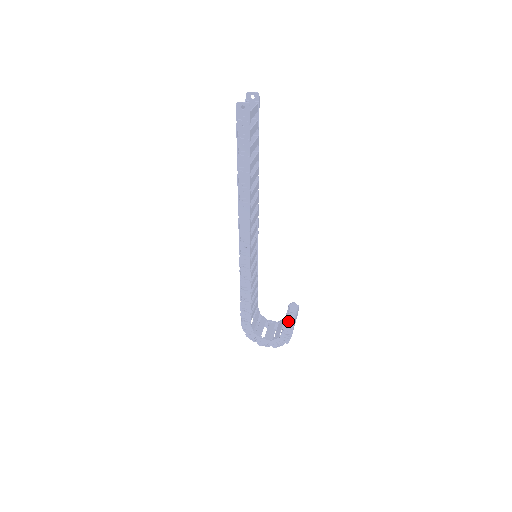
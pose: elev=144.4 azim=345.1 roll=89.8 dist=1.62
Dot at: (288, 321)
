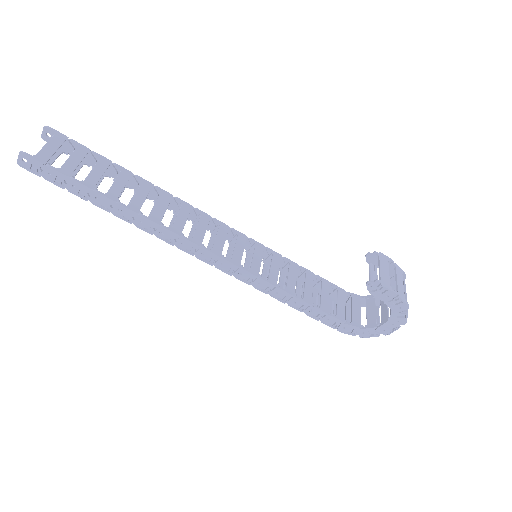
Dot at: (370, 286)
